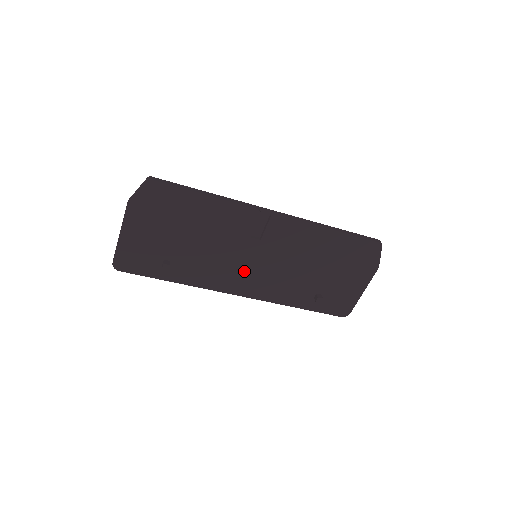
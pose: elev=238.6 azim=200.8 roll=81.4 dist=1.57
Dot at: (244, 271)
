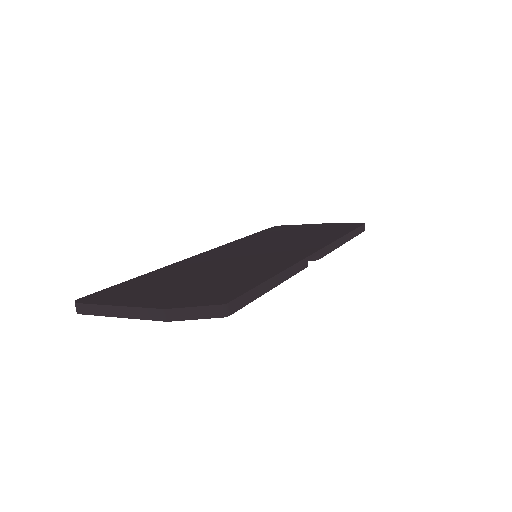
Dot at: occluded
